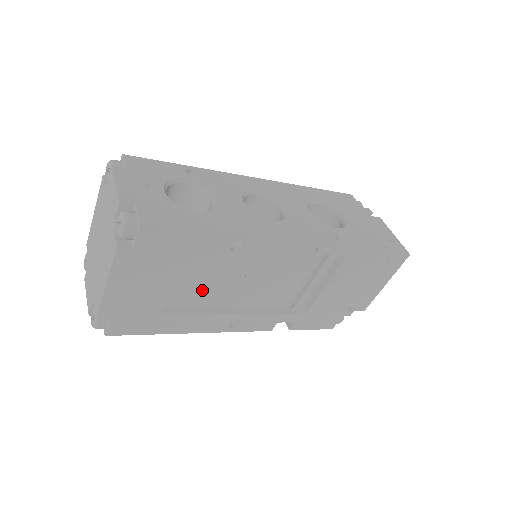
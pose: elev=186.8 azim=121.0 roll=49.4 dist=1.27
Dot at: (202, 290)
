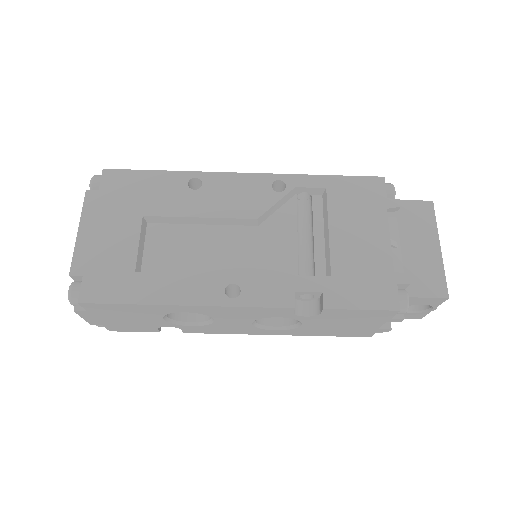
Dot at: (181, 251)
